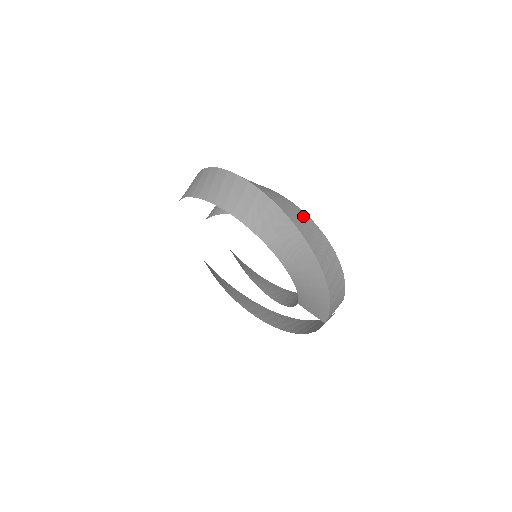
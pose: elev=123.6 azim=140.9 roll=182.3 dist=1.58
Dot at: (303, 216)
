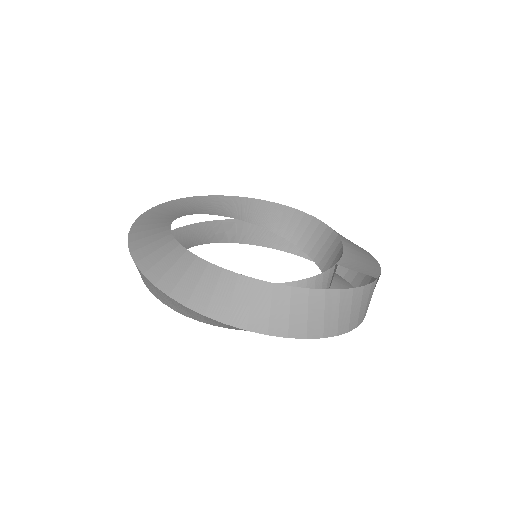
Dot at: (256, 292)
